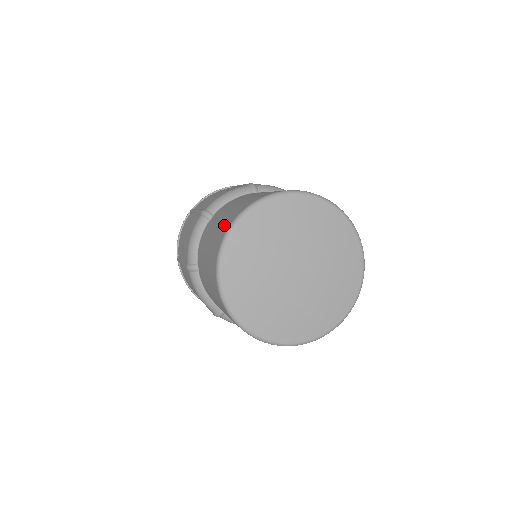
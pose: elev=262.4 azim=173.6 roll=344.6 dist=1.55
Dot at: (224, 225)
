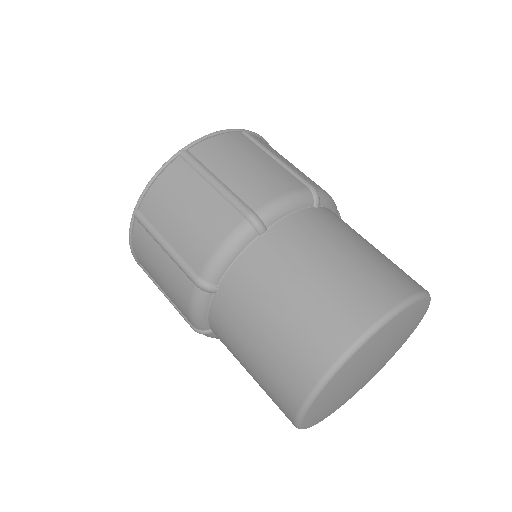
Dot at: (338, 314)
